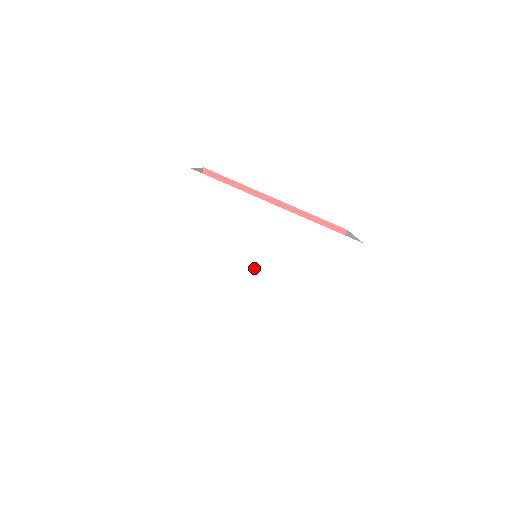
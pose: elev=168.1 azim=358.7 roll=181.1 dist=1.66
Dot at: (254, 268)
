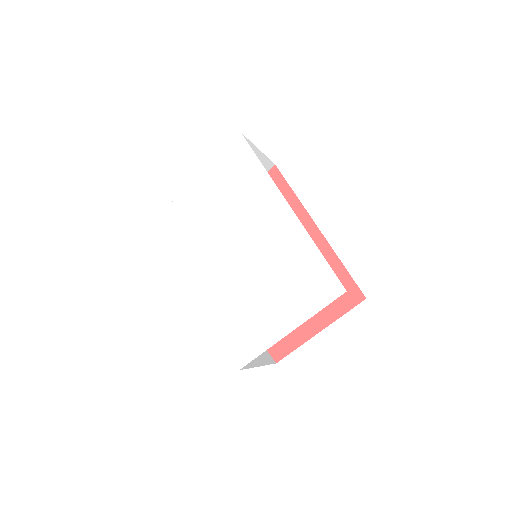
Dot at: (234, 251)
